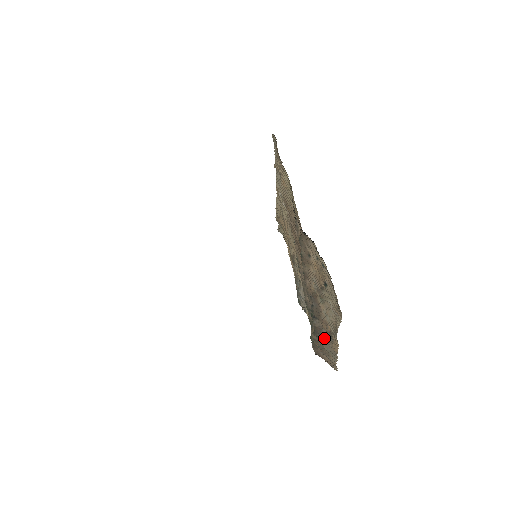
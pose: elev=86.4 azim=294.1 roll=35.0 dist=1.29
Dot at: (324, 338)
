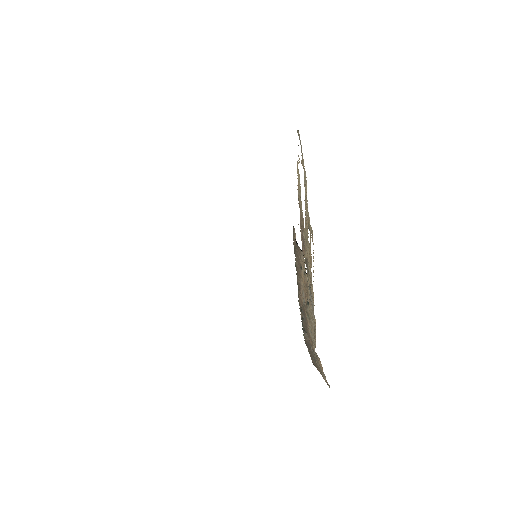
Dot at: (313, 353)
